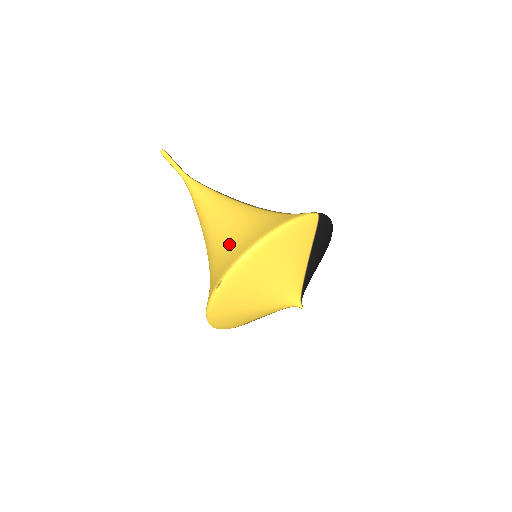
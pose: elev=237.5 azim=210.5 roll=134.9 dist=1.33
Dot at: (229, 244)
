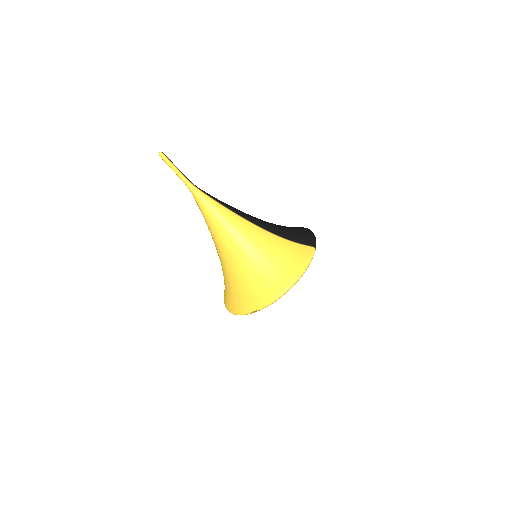
Dot at: (255, 277)
